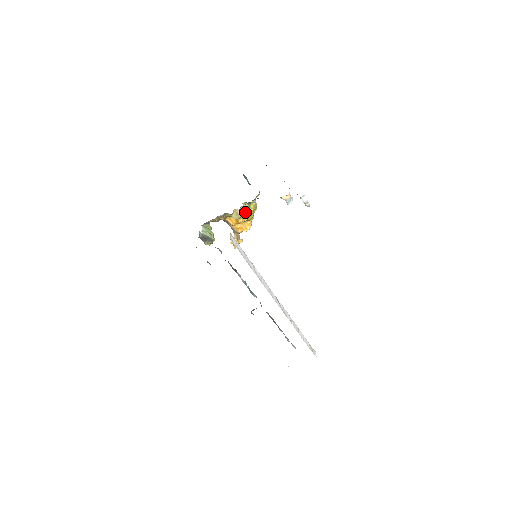
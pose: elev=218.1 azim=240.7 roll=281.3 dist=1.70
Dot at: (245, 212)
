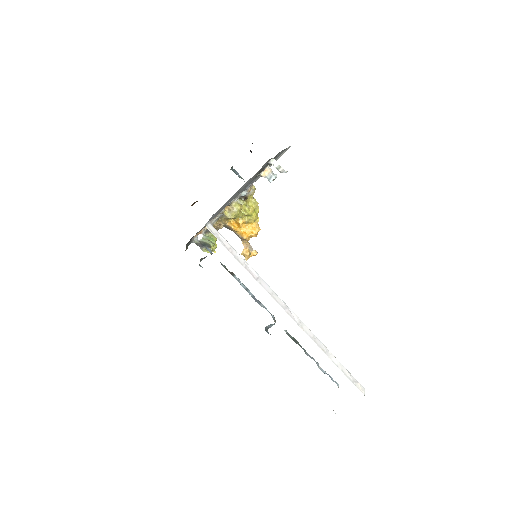
Dot at: (239, 208)
